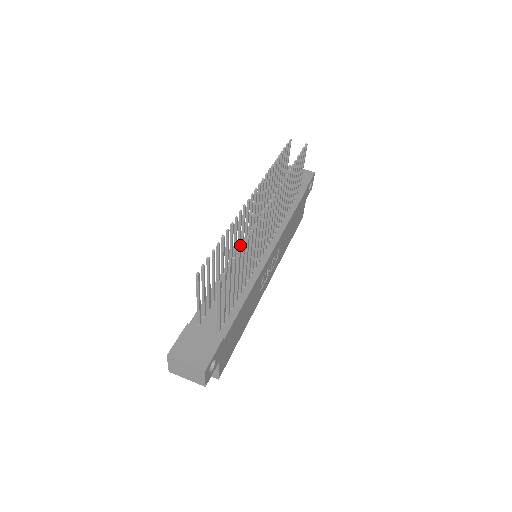
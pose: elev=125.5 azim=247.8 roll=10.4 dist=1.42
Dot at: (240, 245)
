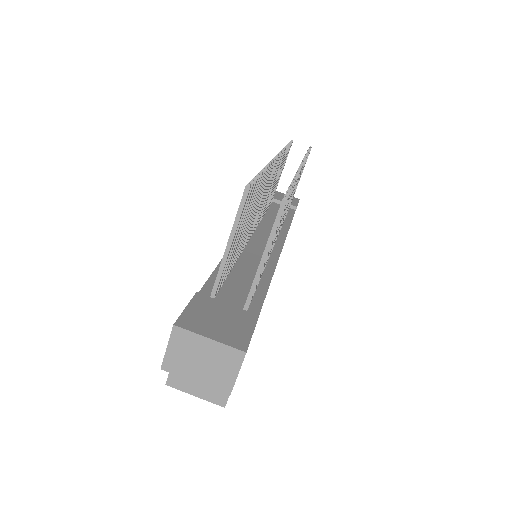
Dot at: occluded
